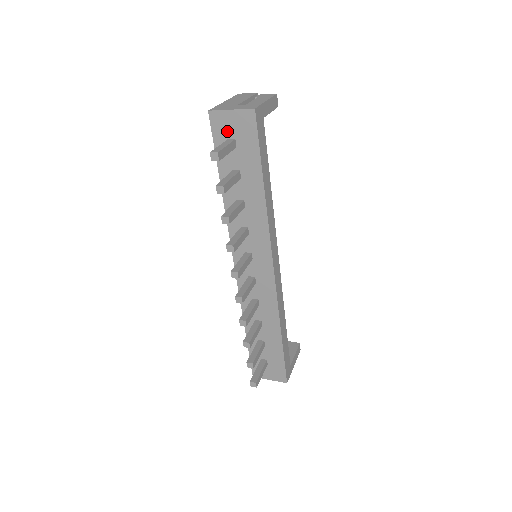
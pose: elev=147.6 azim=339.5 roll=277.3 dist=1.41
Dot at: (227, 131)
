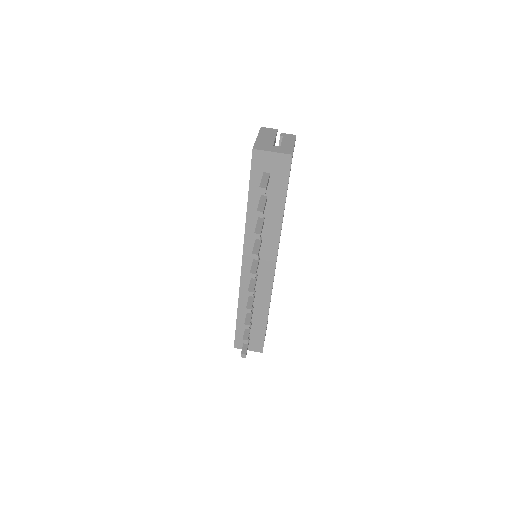
Dot at: (265, 166)
